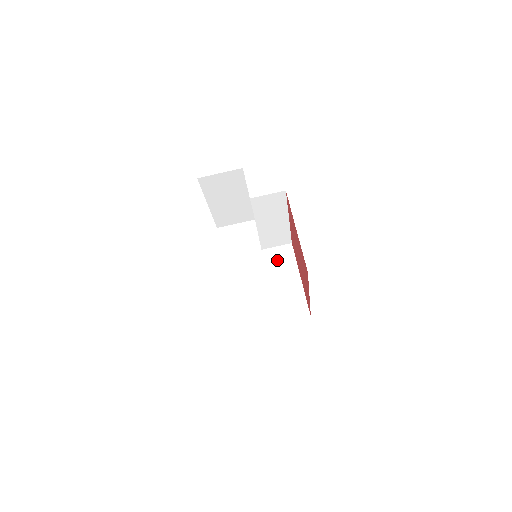
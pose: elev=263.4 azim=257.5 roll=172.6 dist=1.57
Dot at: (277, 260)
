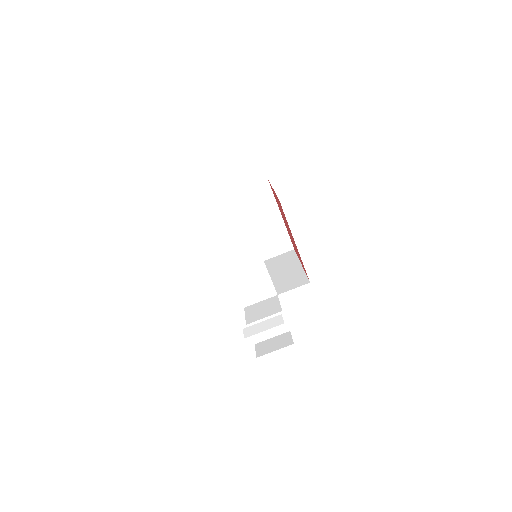
Dot at: (256, 199)
